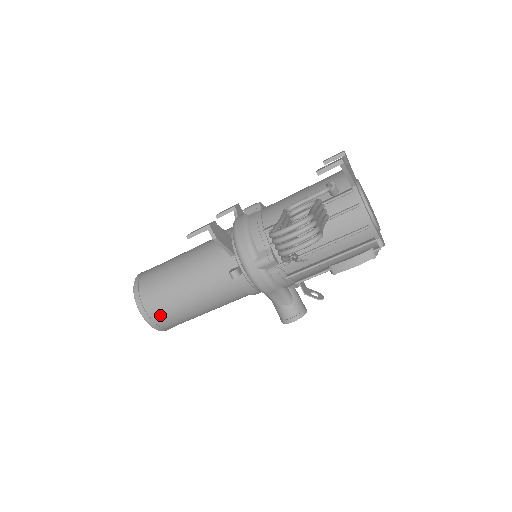
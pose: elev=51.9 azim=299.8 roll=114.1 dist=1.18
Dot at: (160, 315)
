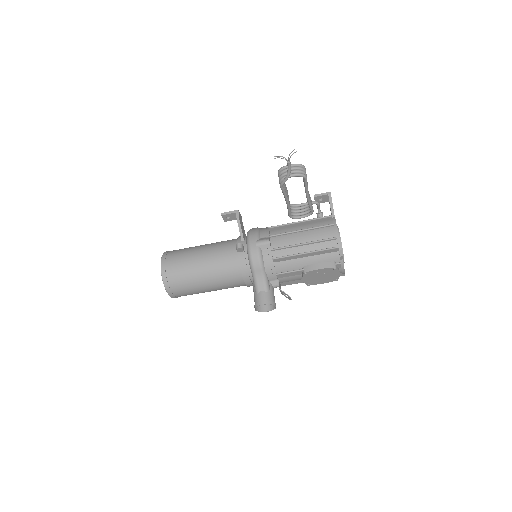
Dot at: (173, 270)
